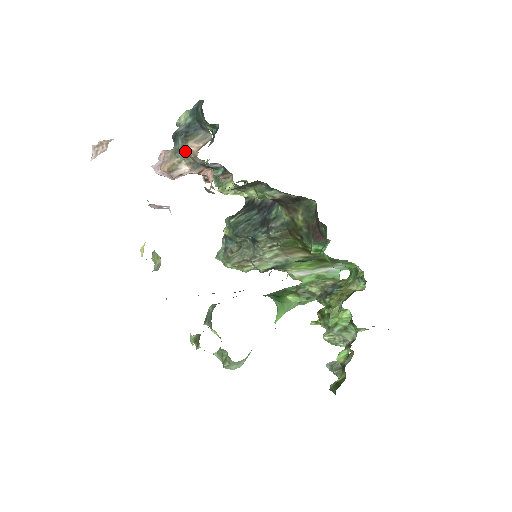
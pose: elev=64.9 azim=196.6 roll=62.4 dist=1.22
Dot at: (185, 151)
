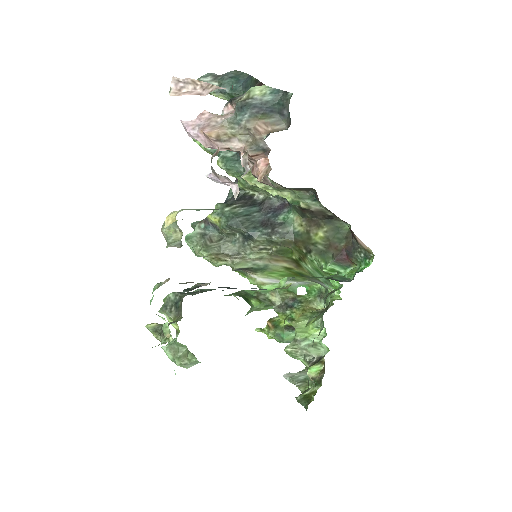
Dot at: (251, 128)
